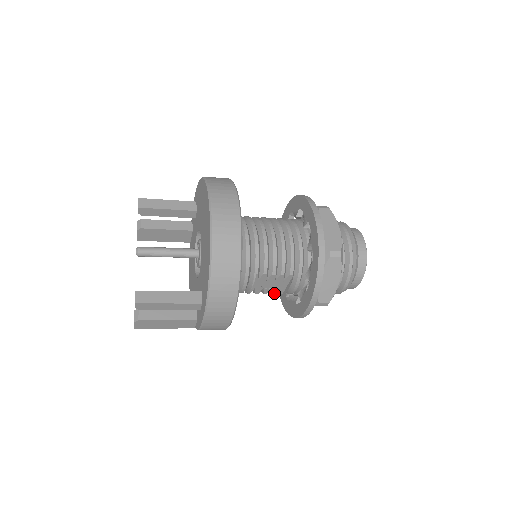
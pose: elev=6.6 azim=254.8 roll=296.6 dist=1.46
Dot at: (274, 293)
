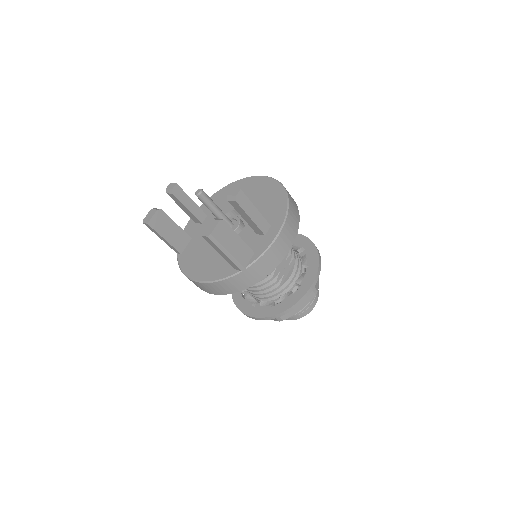
Dot at: (277, 281)
